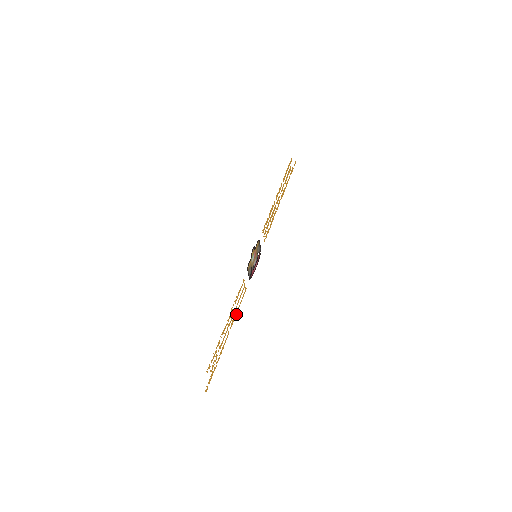
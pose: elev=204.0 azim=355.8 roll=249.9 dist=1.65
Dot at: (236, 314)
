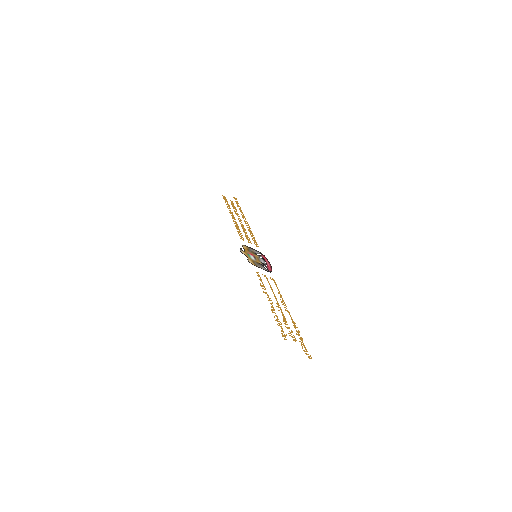
Dot at: occluded
